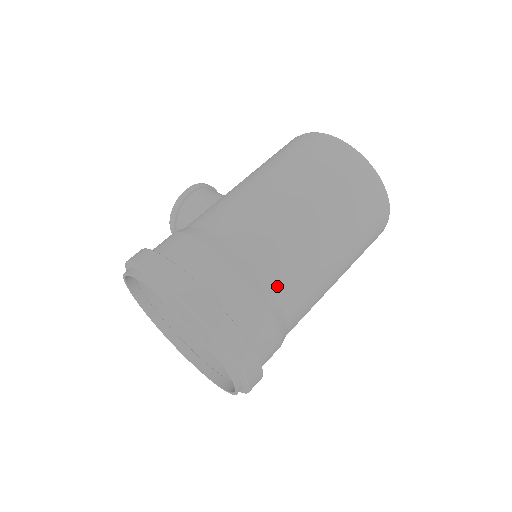
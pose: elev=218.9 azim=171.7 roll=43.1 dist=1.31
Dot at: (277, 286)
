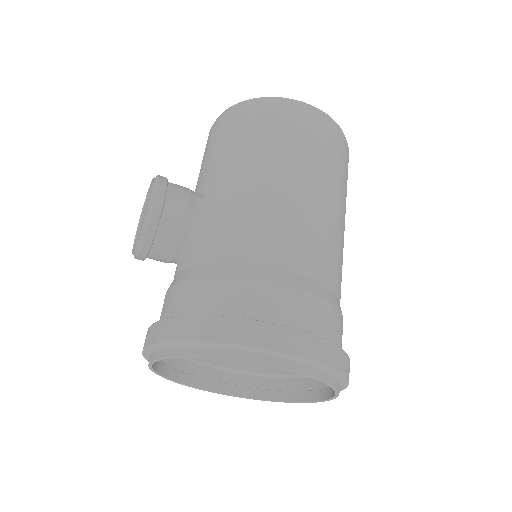
Dot at: (340, 297)
